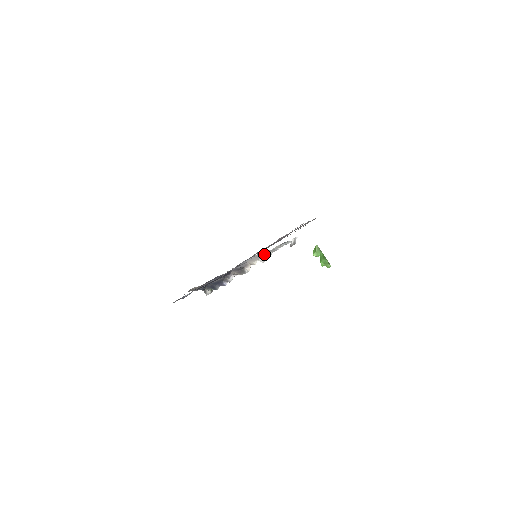
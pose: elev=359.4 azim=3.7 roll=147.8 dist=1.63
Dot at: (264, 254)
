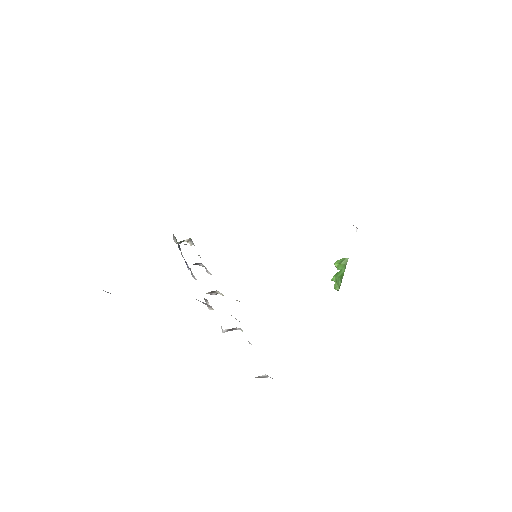
Dot at: occluded
